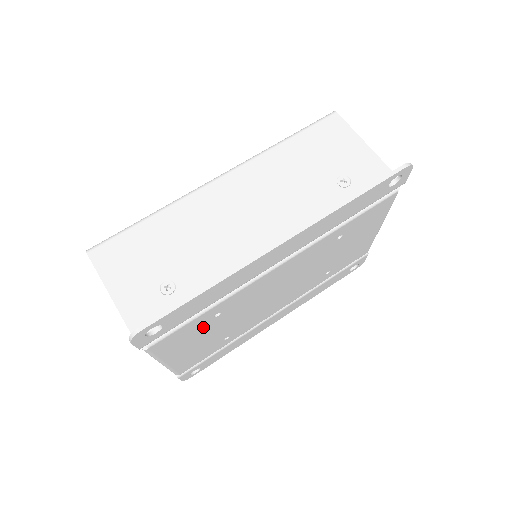
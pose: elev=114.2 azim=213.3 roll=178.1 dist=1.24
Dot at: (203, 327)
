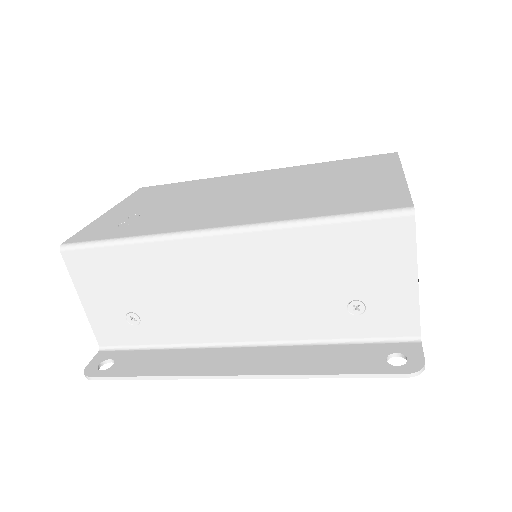
Dot at: occluded
